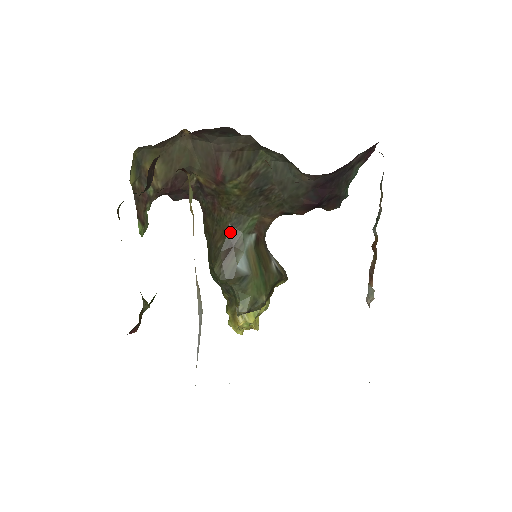
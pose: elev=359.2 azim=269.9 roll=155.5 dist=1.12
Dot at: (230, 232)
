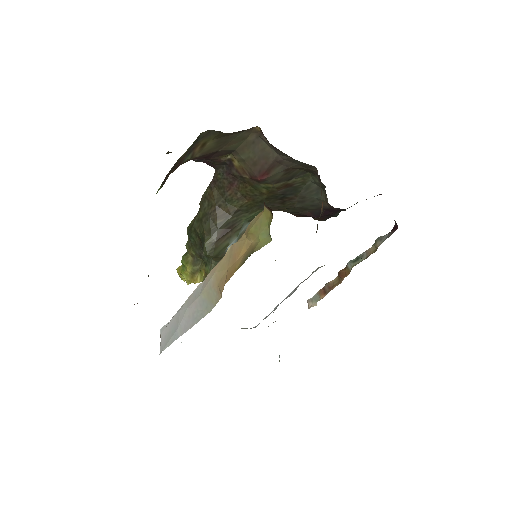
Dot at: (235, 215)
